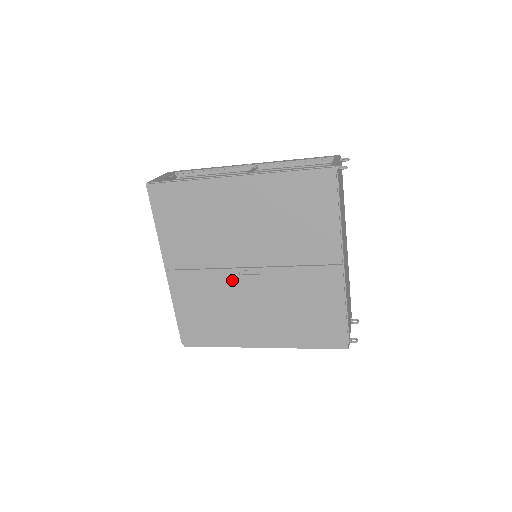
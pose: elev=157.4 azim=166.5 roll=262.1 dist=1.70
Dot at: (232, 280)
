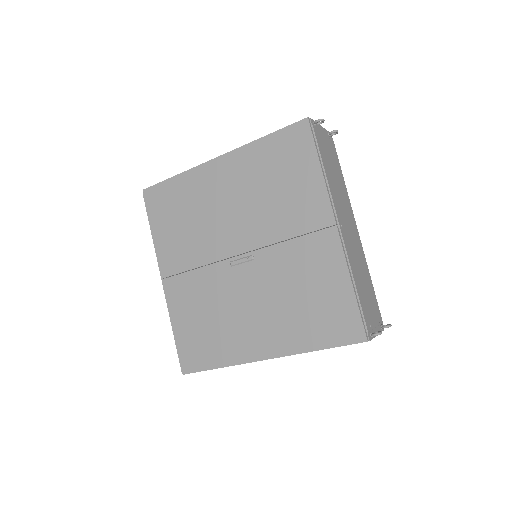
Dot at: (224, 275)
